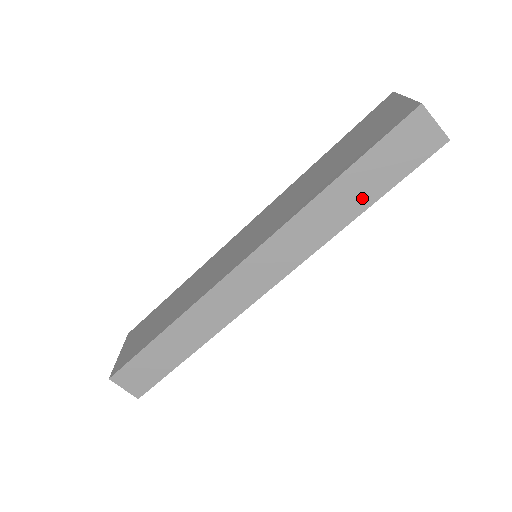
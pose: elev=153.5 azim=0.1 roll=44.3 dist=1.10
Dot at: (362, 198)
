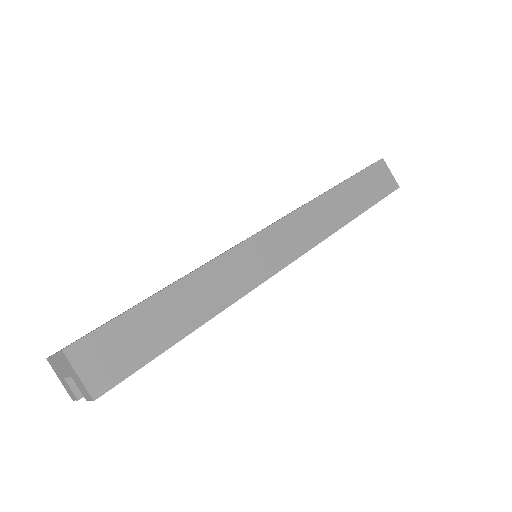
Dot at: (356, 205)
